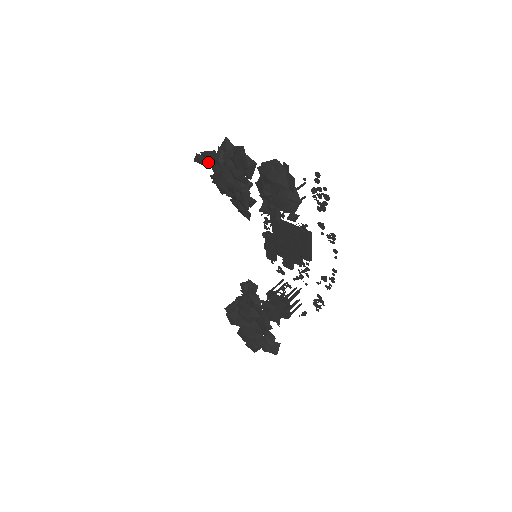
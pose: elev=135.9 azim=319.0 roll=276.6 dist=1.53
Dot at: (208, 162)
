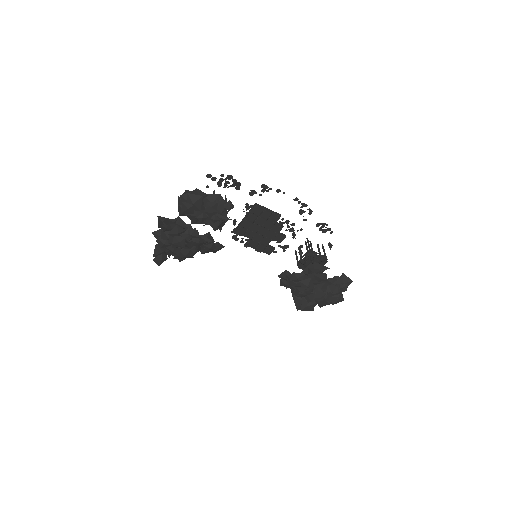
Dot at: (164, 255)
